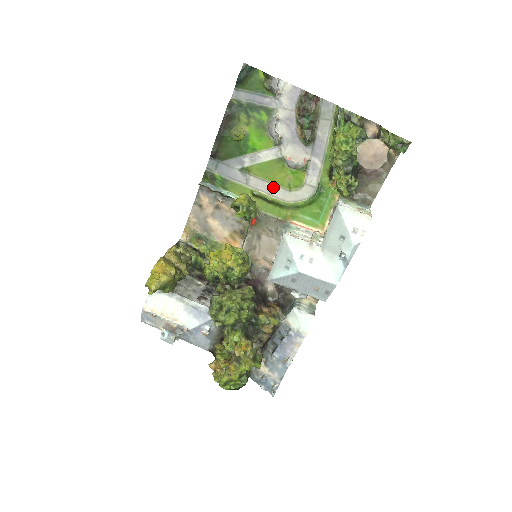
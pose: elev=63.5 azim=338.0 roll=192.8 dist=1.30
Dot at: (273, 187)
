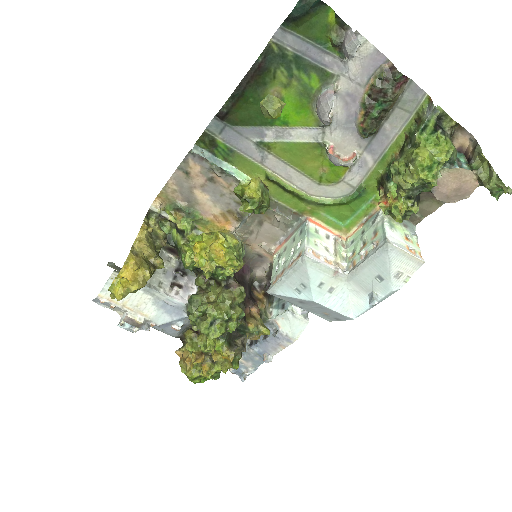
Dot at: (297, 174)
